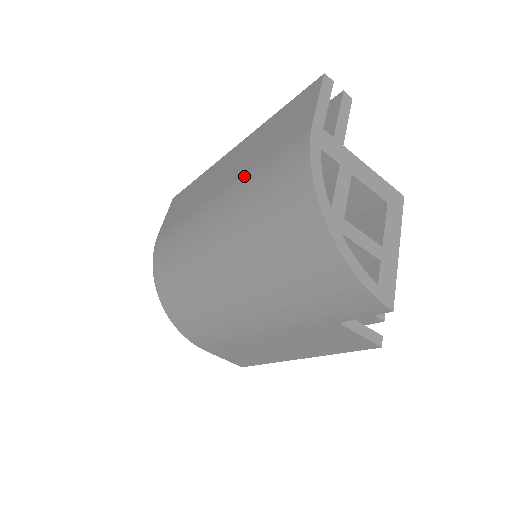
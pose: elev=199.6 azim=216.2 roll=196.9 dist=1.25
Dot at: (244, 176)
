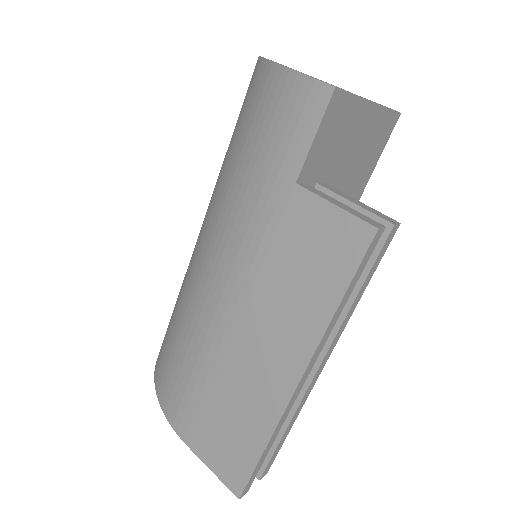
Dot at: occluded
